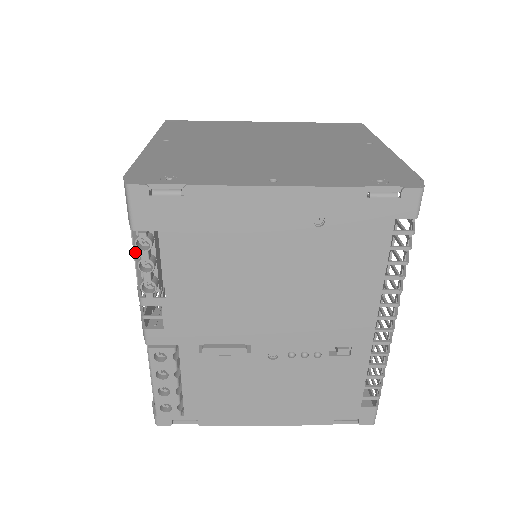
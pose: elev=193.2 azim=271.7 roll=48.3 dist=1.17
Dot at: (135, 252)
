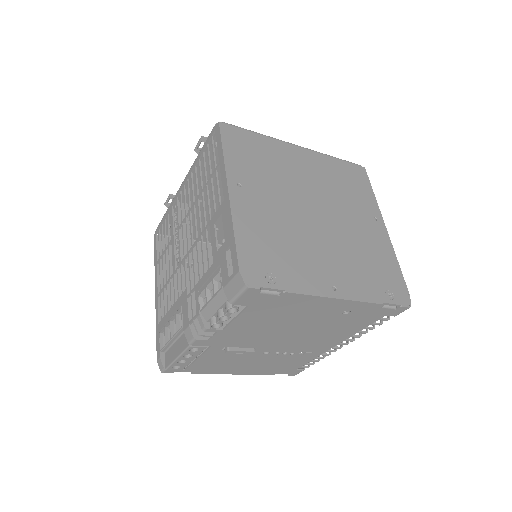
Dot at: (214, 301)
